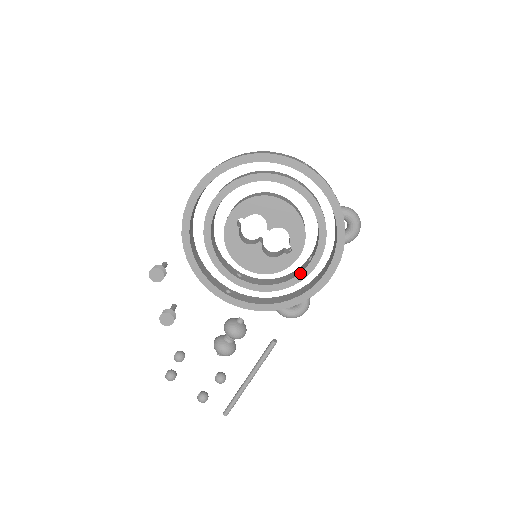
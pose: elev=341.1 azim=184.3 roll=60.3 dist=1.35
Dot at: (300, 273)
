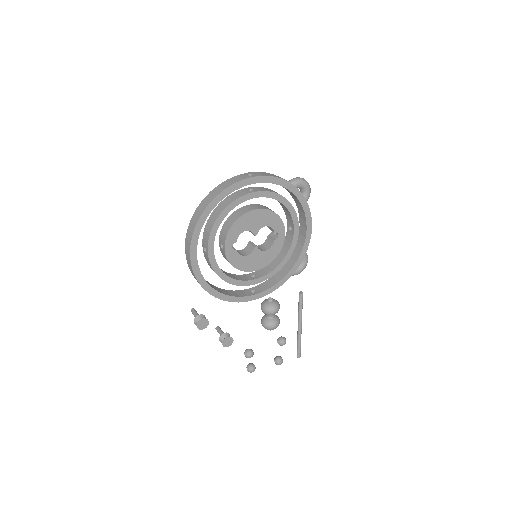
Dot at: (292, 243)
